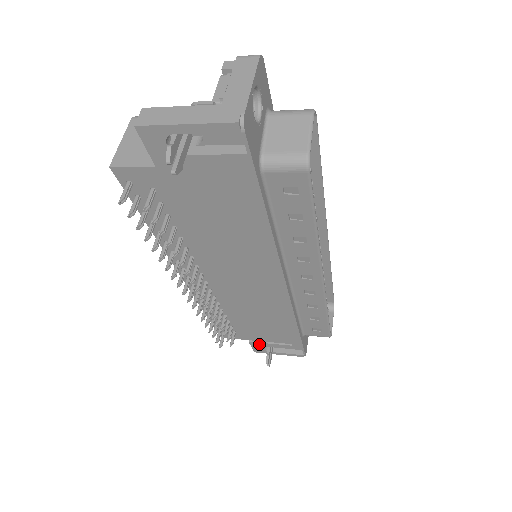
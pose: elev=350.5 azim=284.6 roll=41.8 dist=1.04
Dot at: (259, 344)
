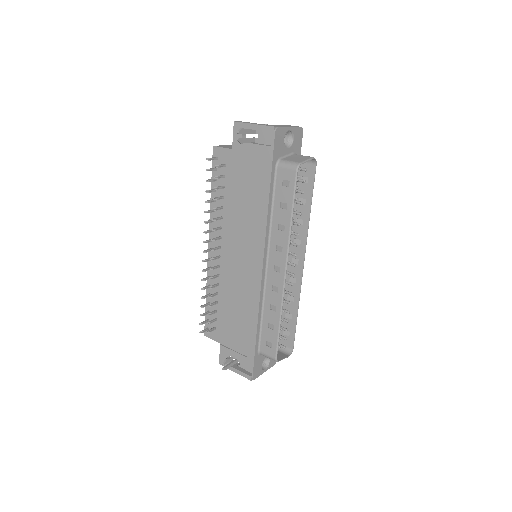
Dot at: (226, 350)
